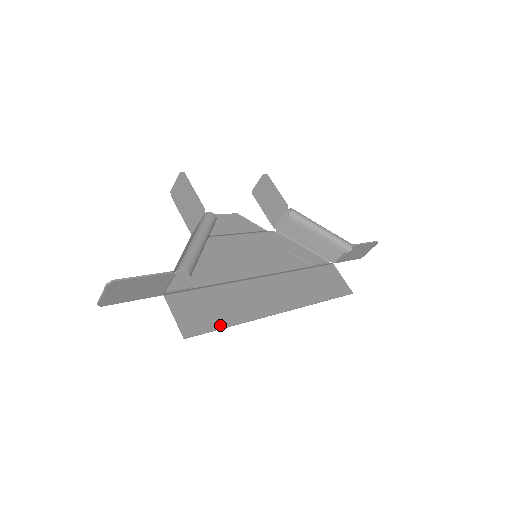
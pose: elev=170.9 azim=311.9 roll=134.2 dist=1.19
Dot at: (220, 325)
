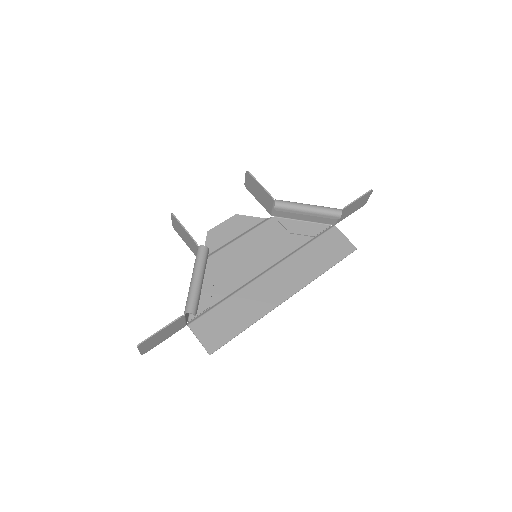
Dot at: (236, 333)
